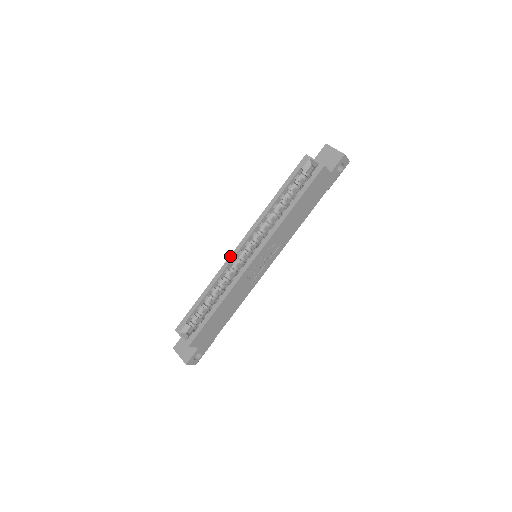
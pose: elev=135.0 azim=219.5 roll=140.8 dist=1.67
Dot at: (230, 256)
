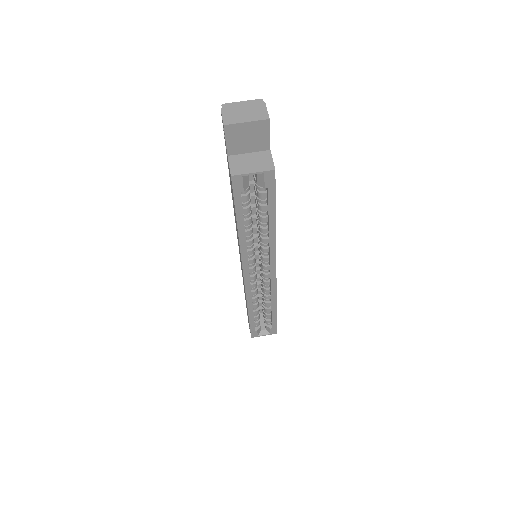
Dot at: (245, 289)
